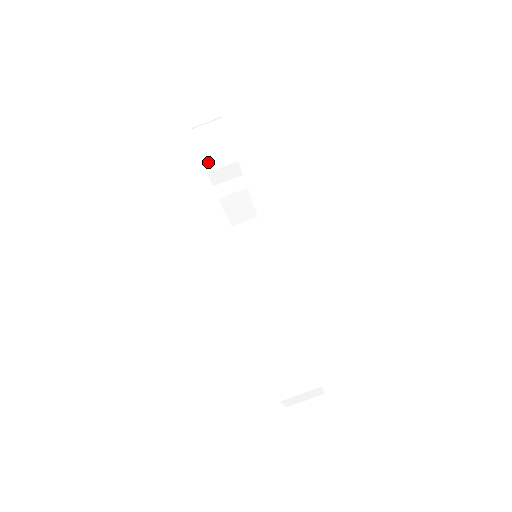
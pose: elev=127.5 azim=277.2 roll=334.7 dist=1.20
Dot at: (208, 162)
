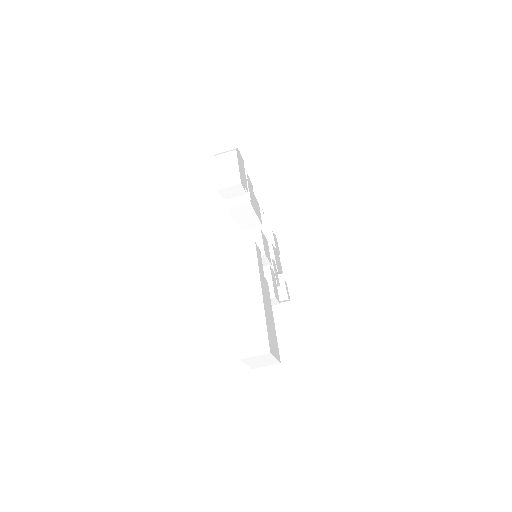
Dot at: (220, 182)
